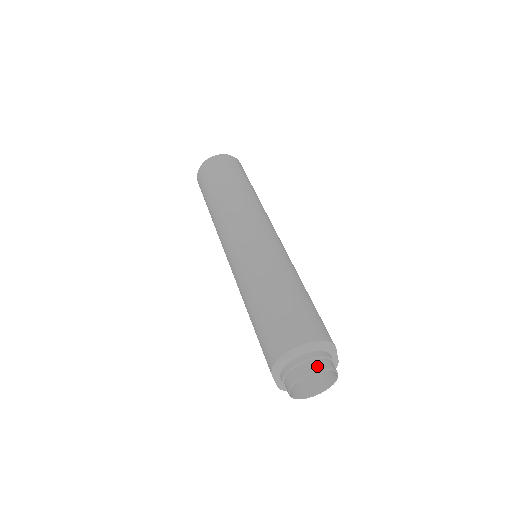
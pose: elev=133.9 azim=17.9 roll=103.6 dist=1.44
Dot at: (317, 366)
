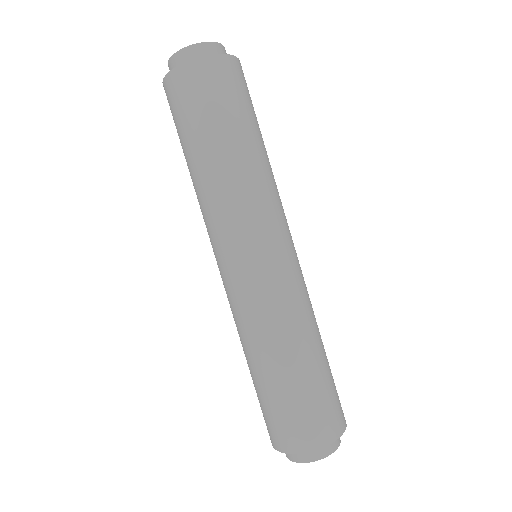
Dot at: (325, 452)
